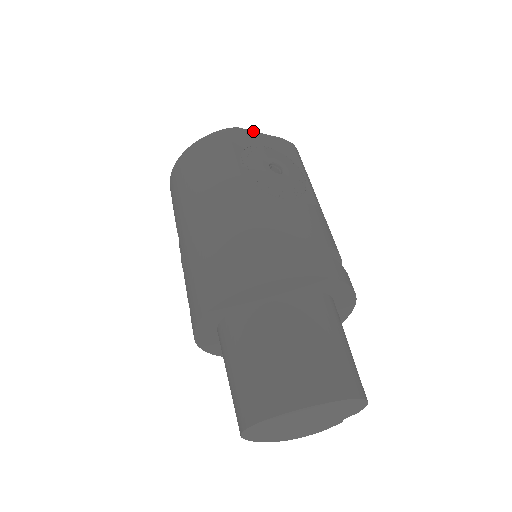
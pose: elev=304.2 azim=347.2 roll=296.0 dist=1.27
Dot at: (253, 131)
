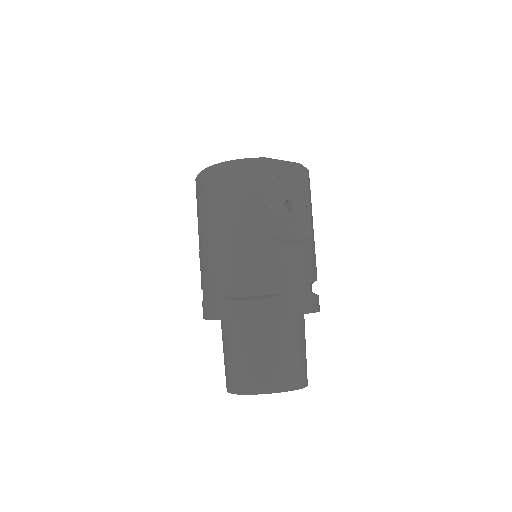
Dot at: (277, 159)
